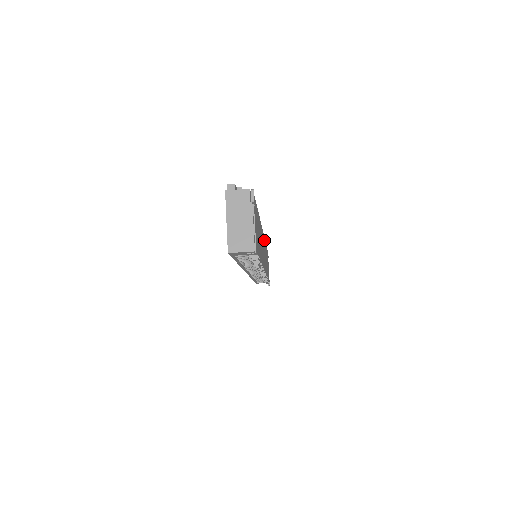
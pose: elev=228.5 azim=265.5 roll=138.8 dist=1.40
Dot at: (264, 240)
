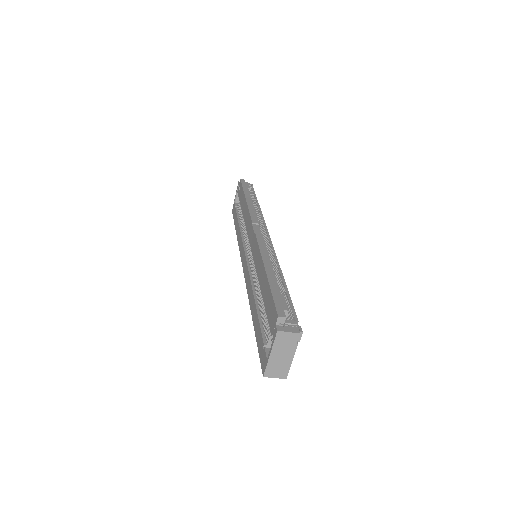
Dot at: occluded
